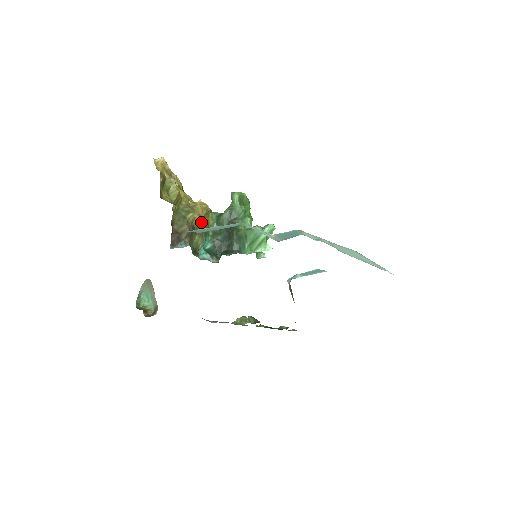
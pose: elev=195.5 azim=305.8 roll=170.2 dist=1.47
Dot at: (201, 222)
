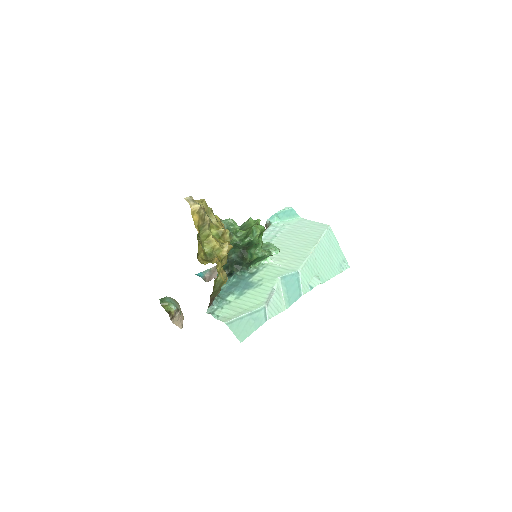
Dot at: occluded
